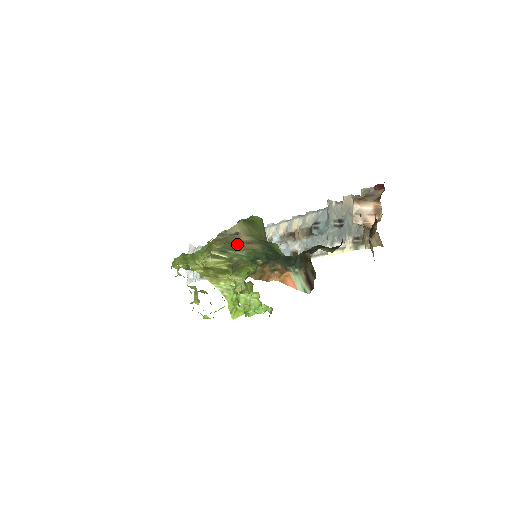
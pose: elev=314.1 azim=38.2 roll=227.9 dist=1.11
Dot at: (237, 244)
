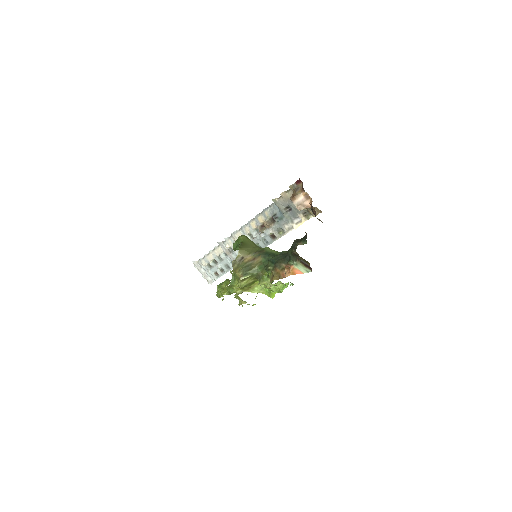
Dot at: (249, 265)
